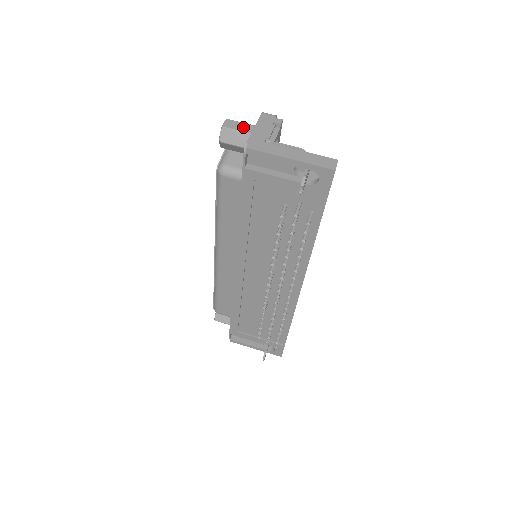
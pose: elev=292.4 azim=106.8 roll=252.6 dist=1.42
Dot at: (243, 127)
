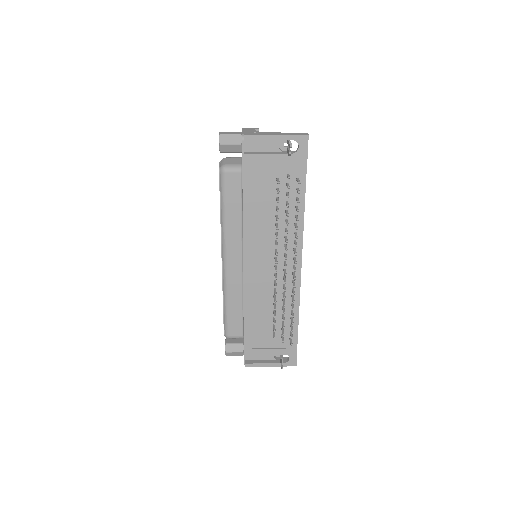
Dot at: (234, 133)
